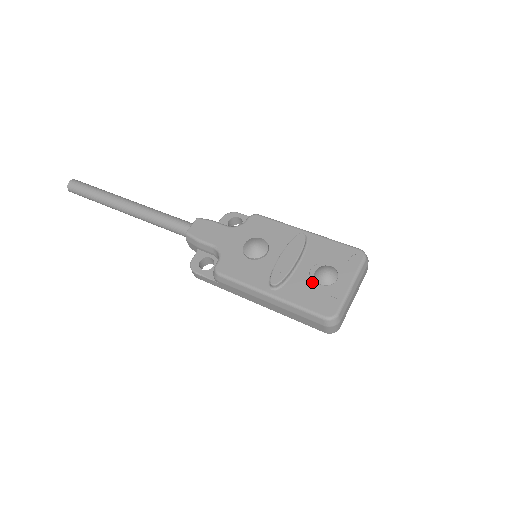
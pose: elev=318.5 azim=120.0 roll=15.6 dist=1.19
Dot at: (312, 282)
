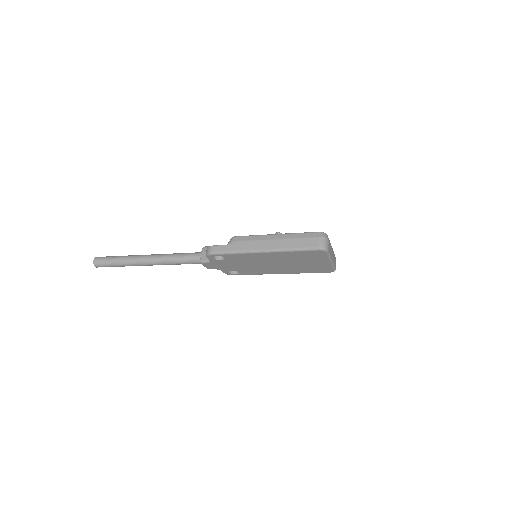
Dot at: occluded
